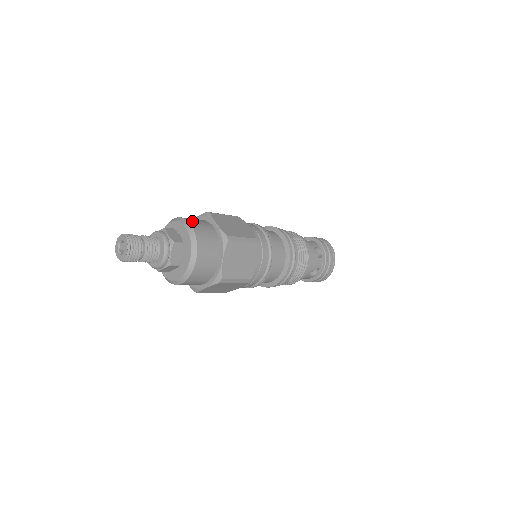
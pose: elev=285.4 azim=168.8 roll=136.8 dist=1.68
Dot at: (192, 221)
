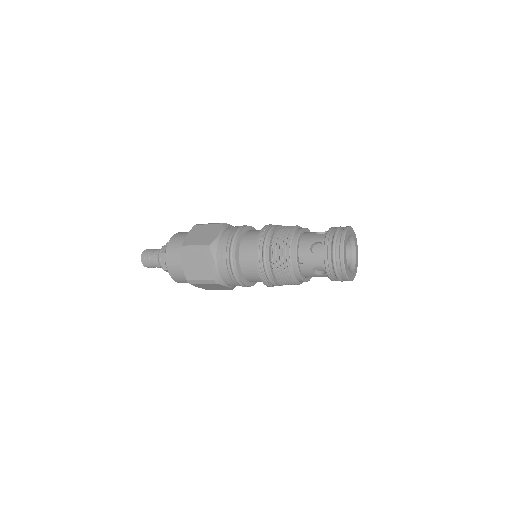
Dot at: occluded
